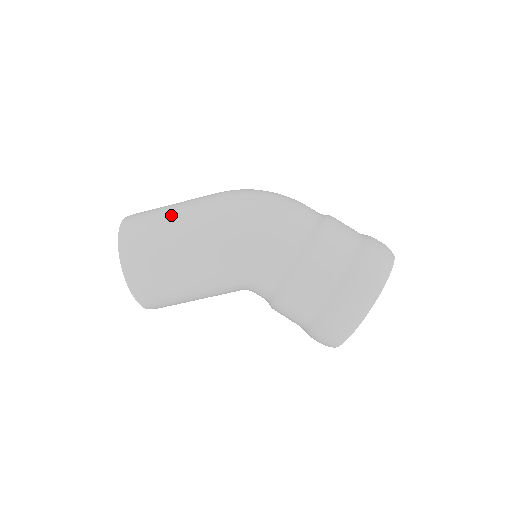
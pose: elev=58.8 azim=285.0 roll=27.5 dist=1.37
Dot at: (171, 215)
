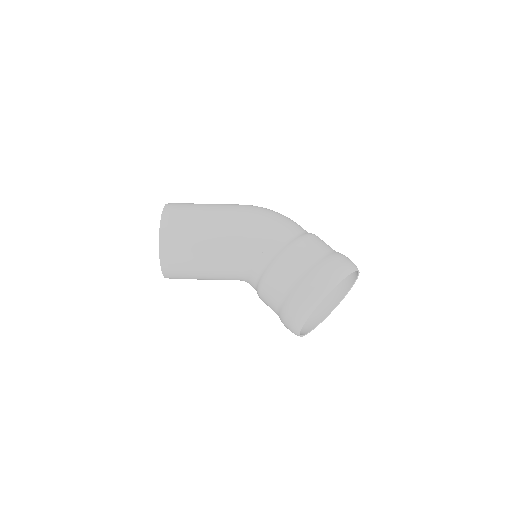
Dot at: (207, 204)
